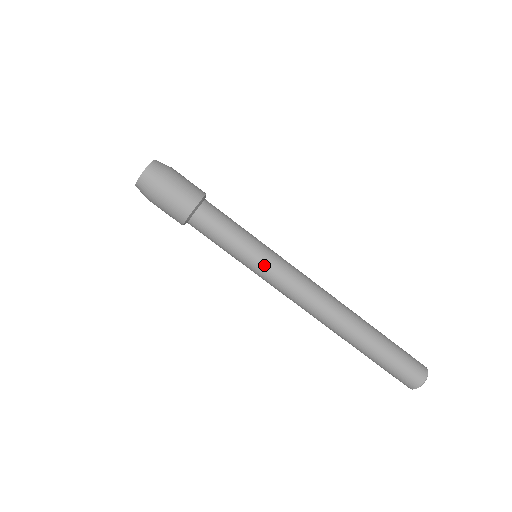
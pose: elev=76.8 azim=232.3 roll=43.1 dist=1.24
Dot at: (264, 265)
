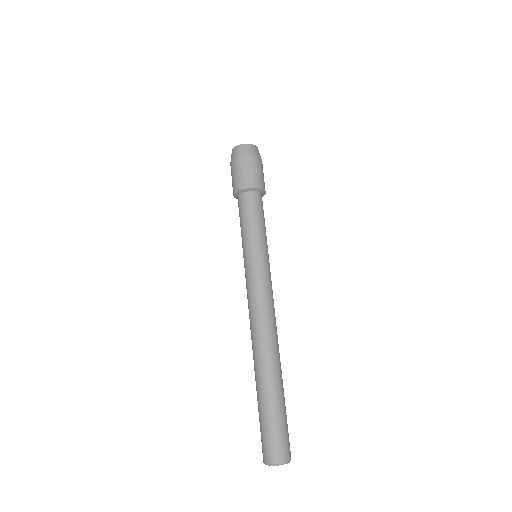
Dot at: (267, 261)
